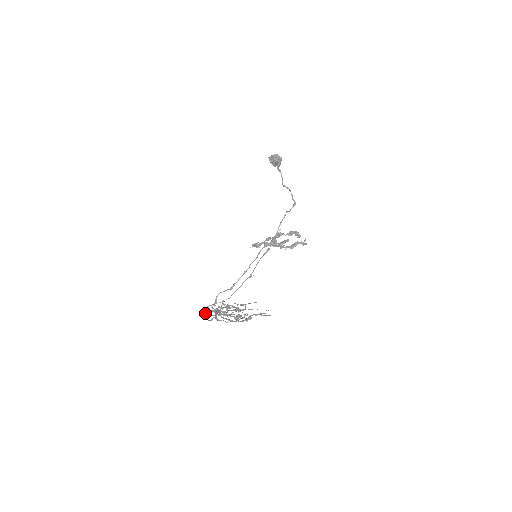
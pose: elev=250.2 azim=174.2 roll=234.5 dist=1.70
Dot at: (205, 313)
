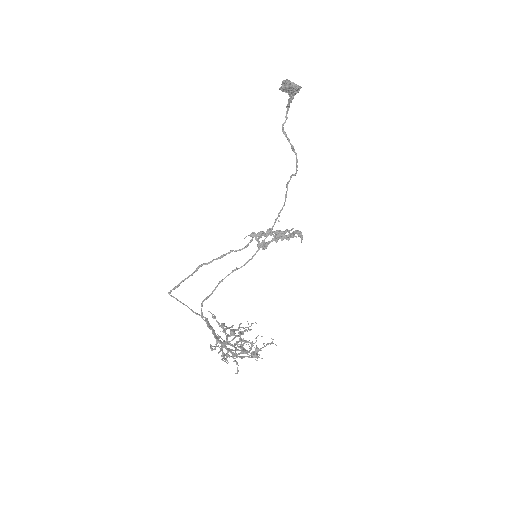
Dot at: (224, 358)
